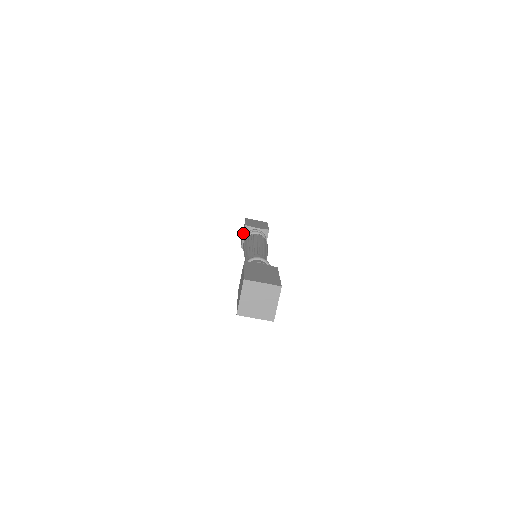
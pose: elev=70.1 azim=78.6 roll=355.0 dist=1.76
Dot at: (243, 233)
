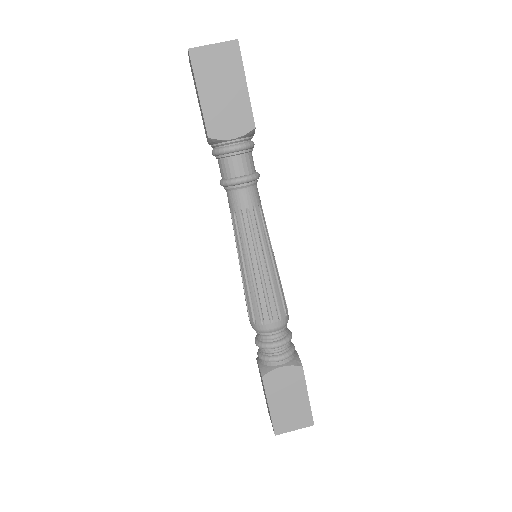
Dot at: occluded
